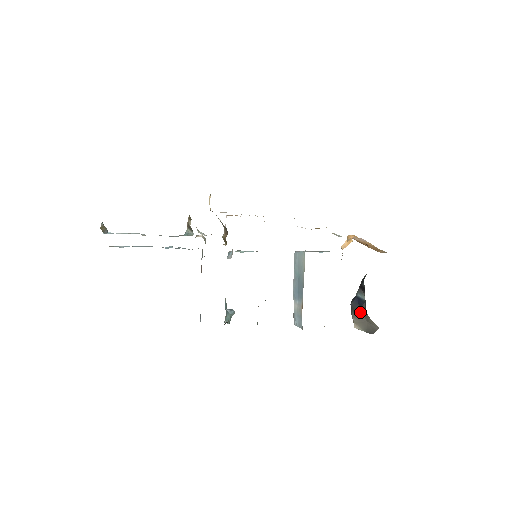
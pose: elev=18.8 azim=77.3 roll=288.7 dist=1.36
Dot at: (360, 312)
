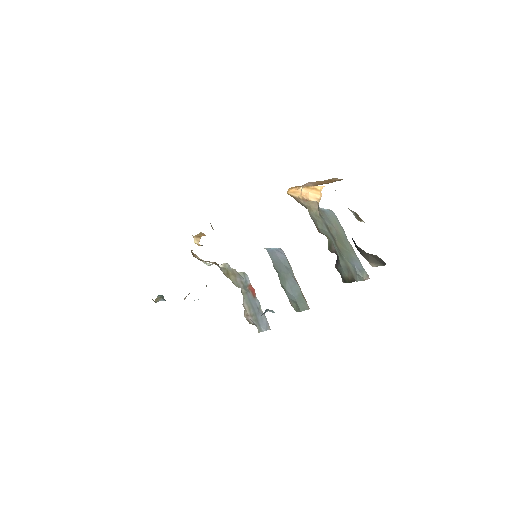
Dot at: (360, 249)
